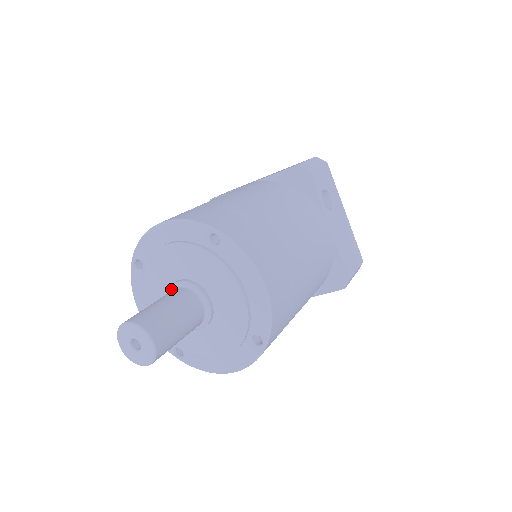
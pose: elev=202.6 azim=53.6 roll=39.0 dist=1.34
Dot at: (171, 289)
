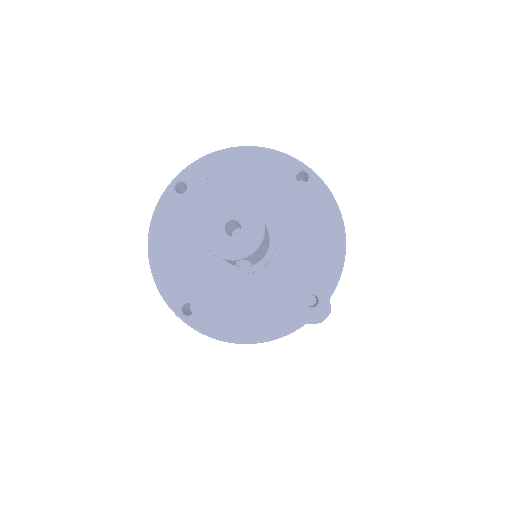
Dot at: occluded
